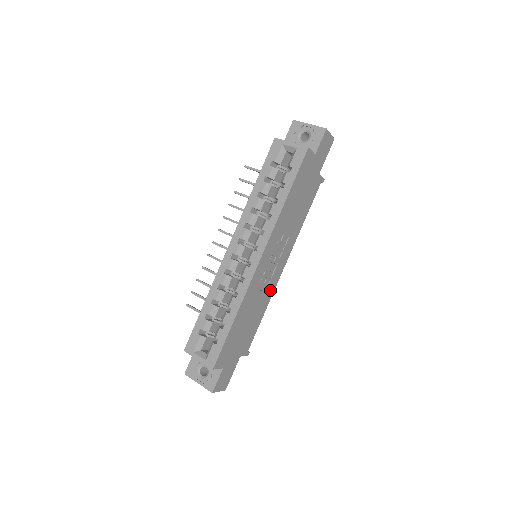
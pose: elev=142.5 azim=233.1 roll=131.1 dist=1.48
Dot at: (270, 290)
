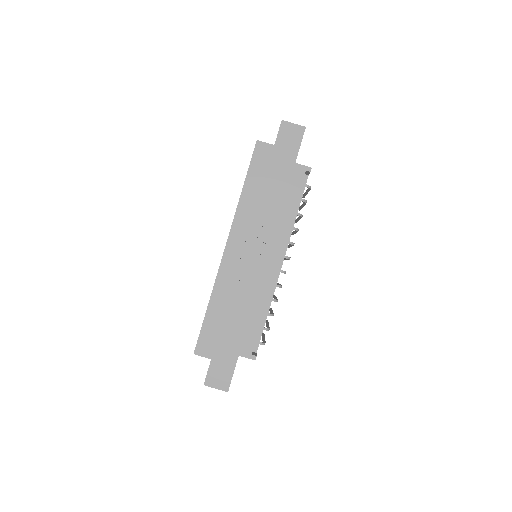
Dot at: (263, 285)
